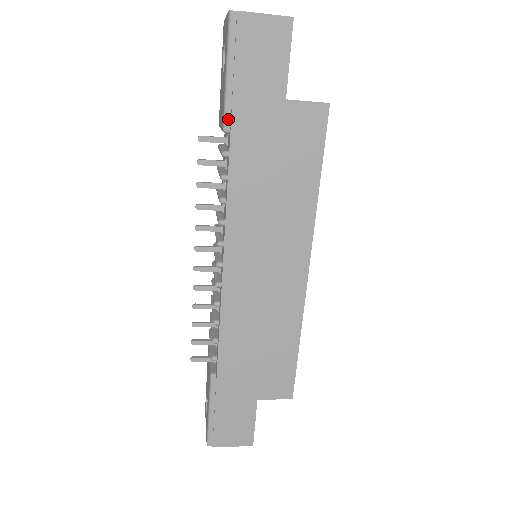
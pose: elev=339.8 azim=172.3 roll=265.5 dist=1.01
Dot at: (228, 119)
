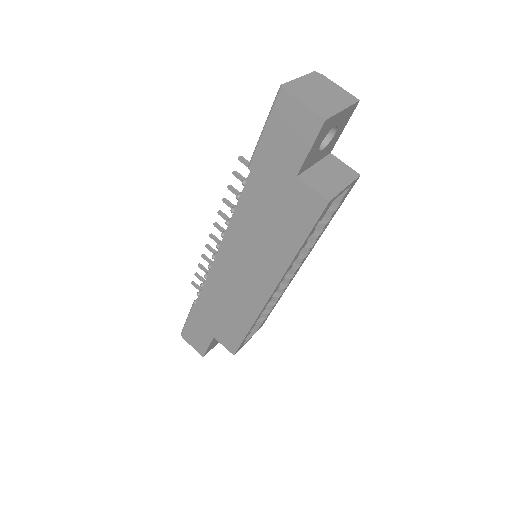
Dot at: (253, 162)
